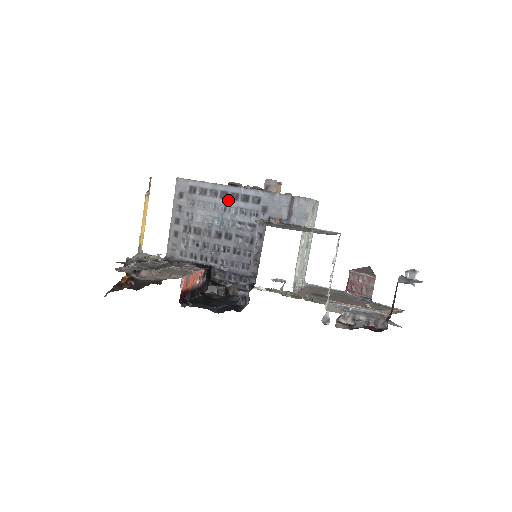
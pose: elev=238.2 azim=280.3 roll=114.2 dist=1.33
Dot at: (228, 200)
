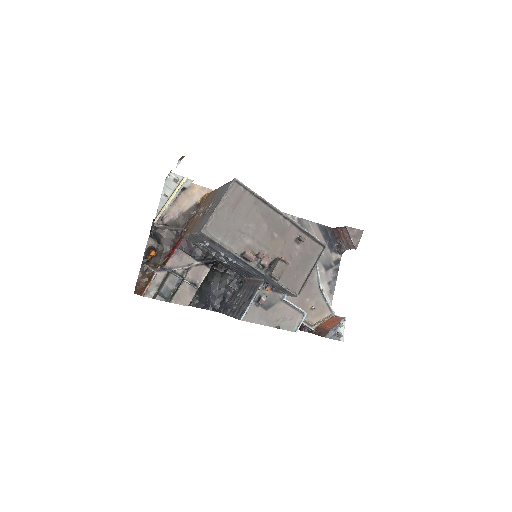
Dot at: (239, 260)
